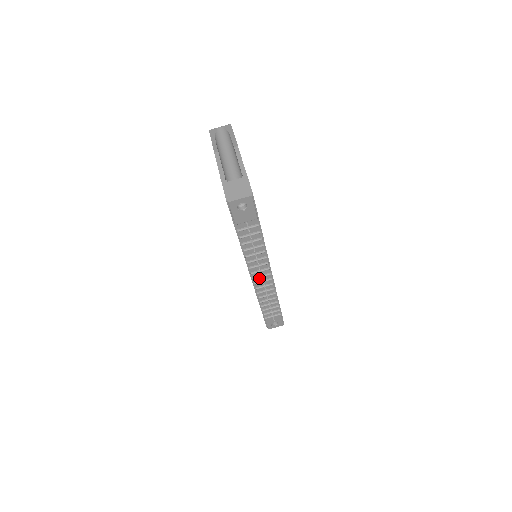
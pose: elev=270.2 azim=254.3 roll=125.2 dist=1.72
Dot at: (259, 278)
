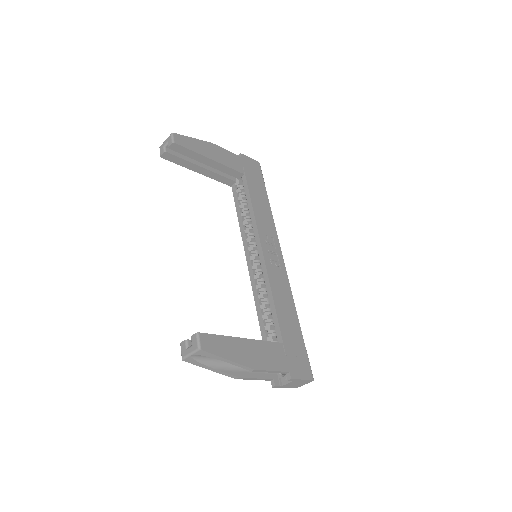
Dot at: occluded
